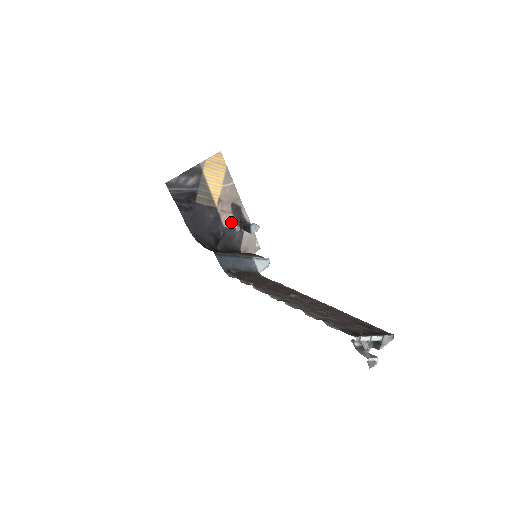
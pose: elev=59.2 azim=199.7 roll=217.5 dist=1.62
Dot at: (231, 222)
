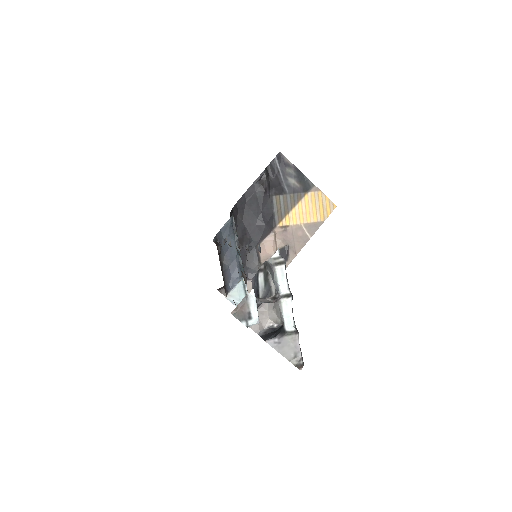
Dot at: (266, 254)
